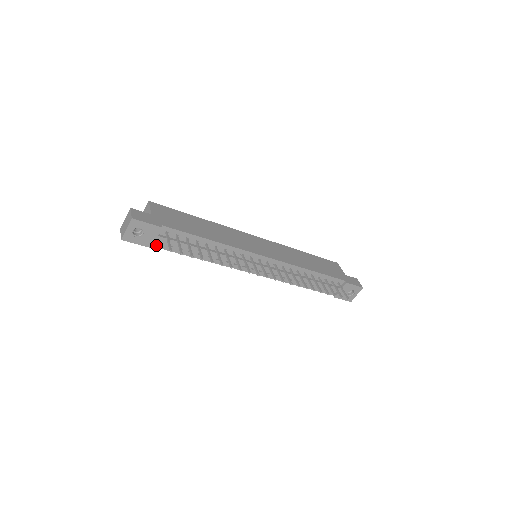
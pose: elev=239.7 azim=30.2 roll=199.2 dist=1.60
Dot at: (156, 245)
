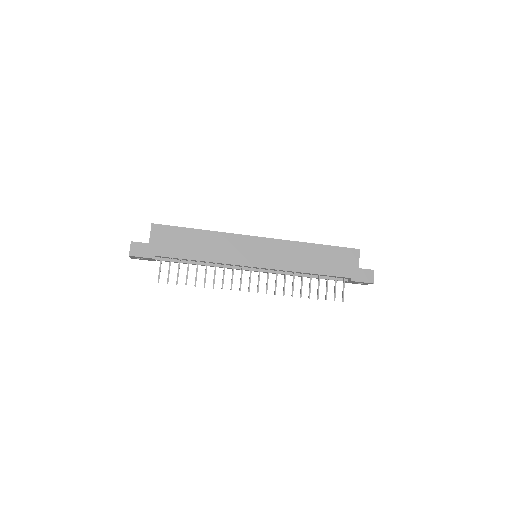
Dot at: occluded
